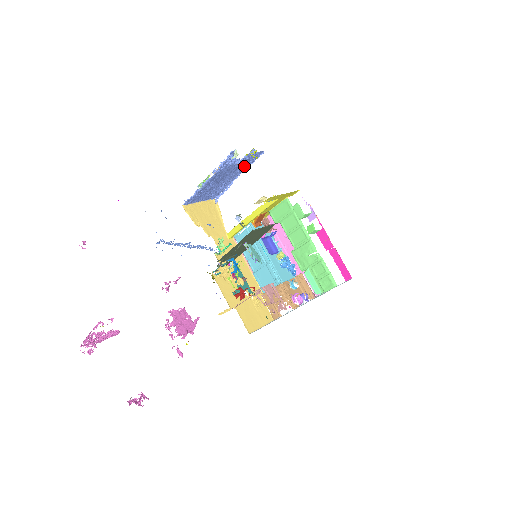
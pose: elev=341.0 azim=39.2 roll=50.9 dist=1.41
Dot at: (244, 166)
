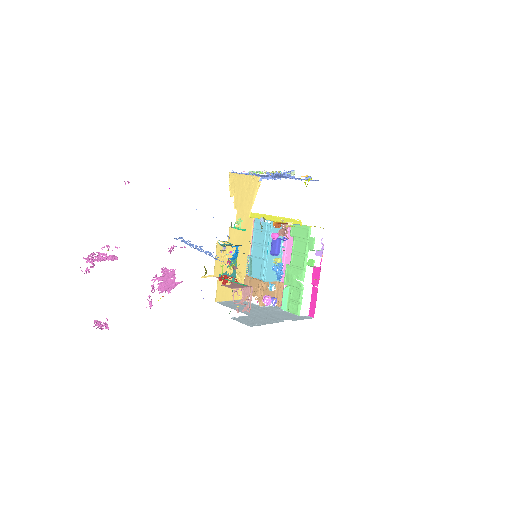
Dot at: occluded
